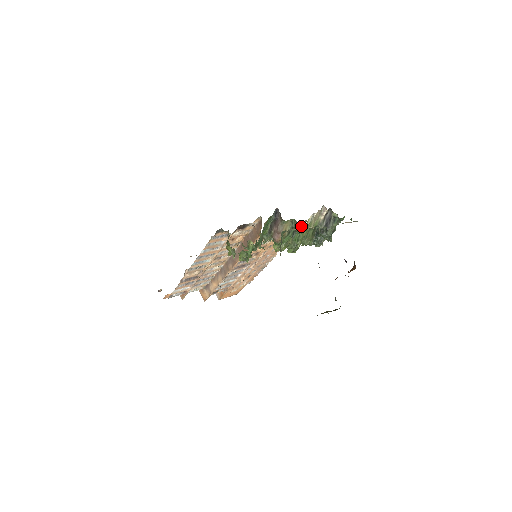
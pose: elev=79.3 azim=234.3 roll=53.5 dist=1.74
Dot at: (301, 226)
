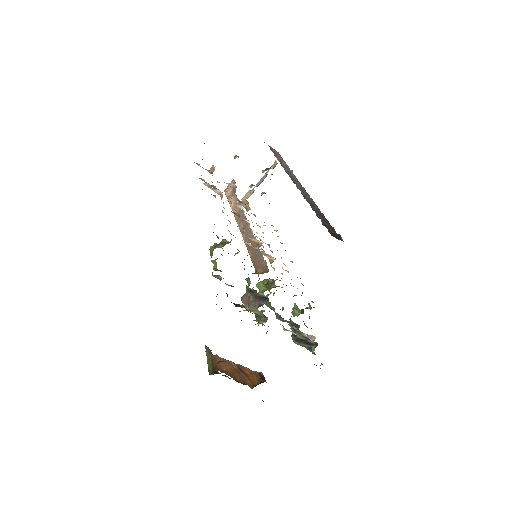
Dot at: occluded
